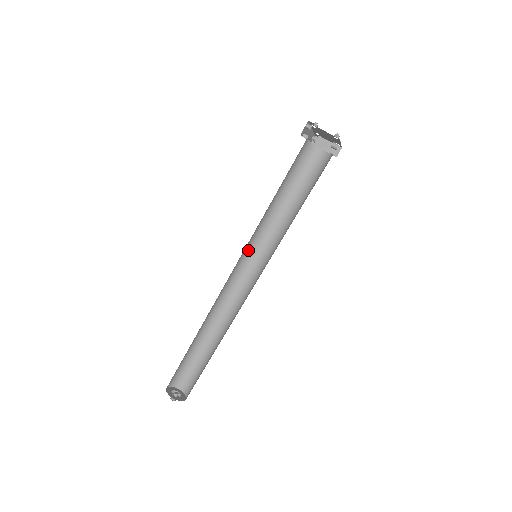
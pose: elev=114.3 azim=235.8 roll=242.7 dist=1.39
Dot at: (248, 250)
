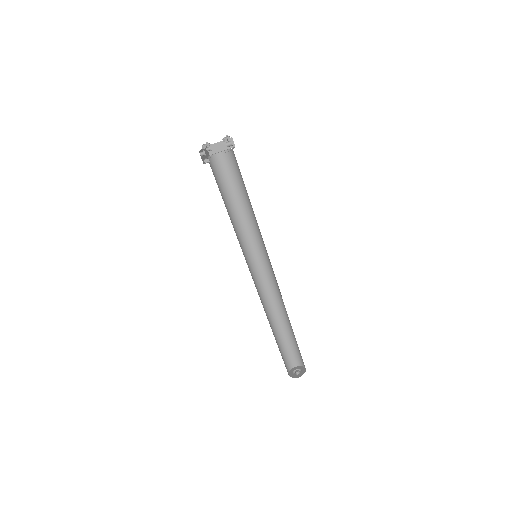
Dot at: (247, 257)
